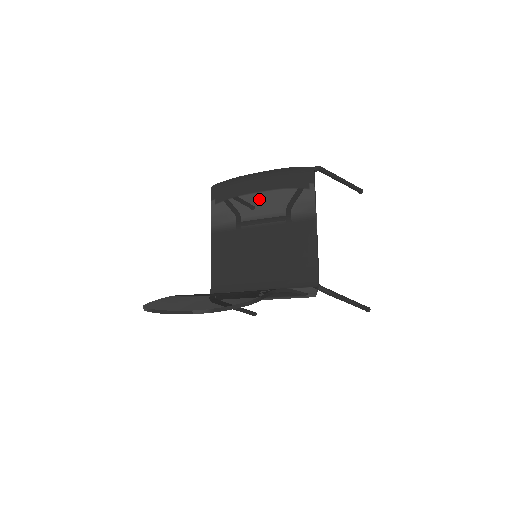
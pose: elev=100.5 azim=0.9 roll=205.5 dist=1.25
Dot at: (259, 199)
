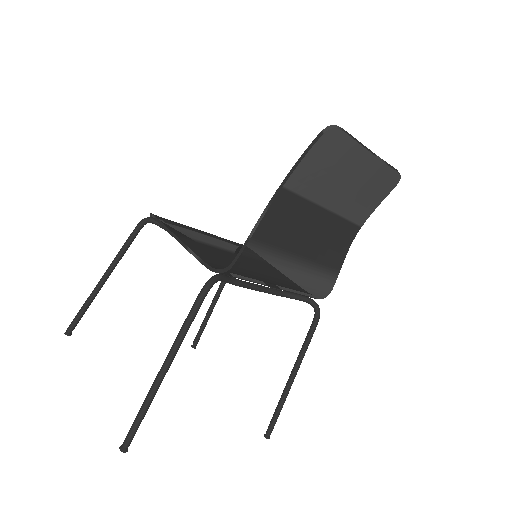
Dot at: (212, 239)
